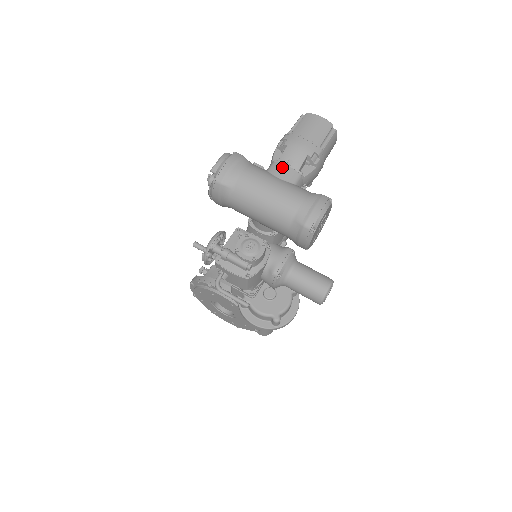
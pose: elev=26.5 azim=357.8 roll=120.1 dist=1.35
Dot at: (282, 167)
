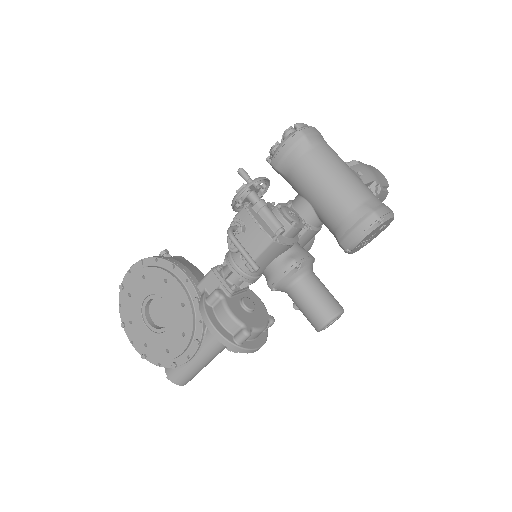
Dot at: (353, 171)
